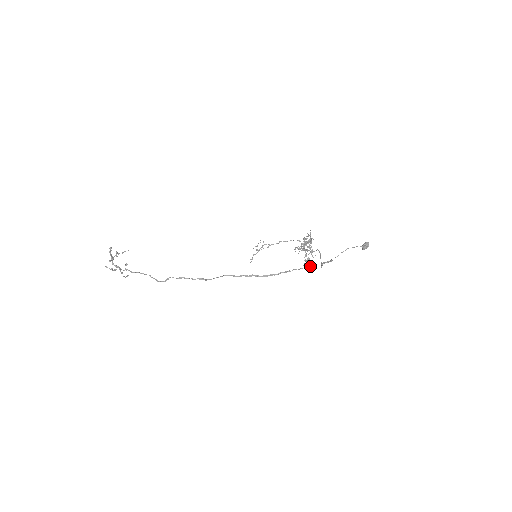
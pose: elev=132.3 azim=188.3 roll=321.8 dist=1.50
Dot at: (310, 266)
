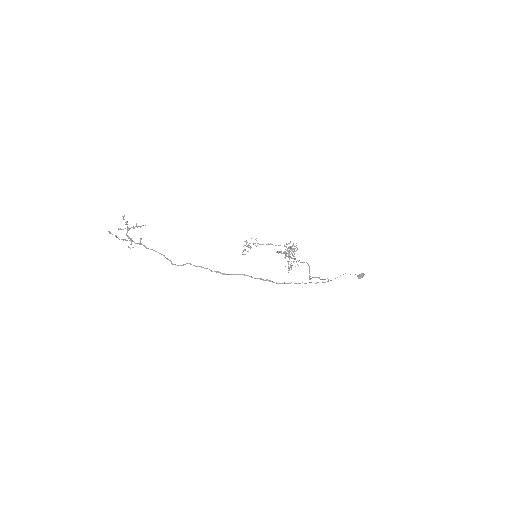
Dot at: occluded
